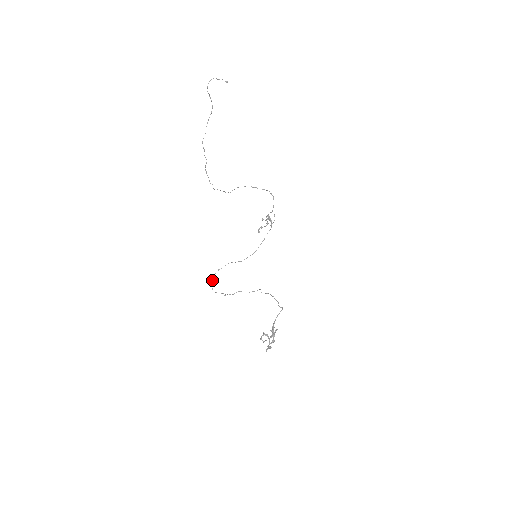
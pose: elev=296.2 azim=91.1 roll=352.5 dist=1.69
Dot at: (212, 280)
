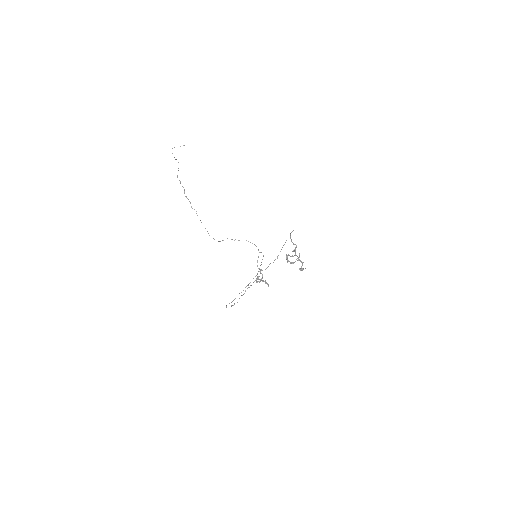
Dot at: occluded
